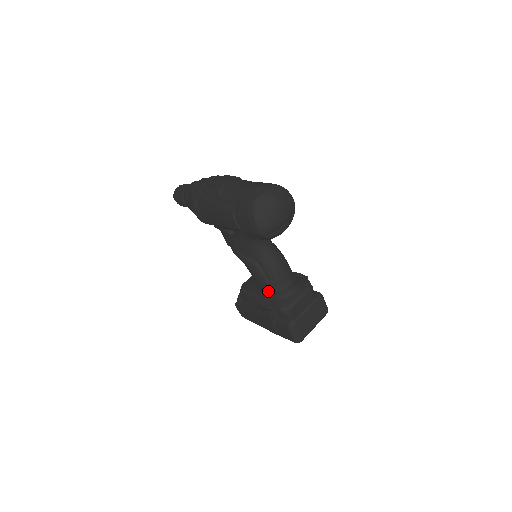
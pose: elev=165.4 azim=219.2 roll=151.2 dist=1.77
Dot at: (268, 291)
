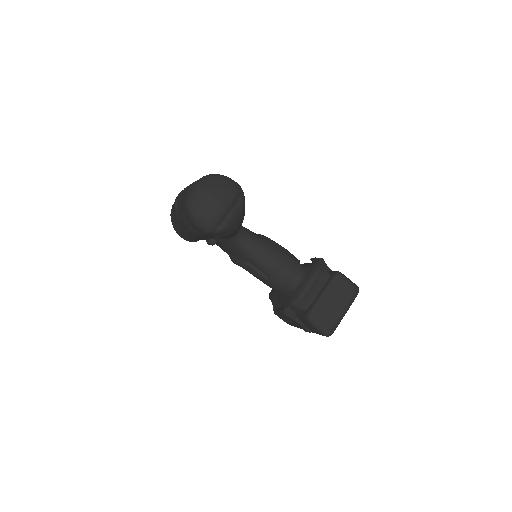
Dot at: (275, 288)
